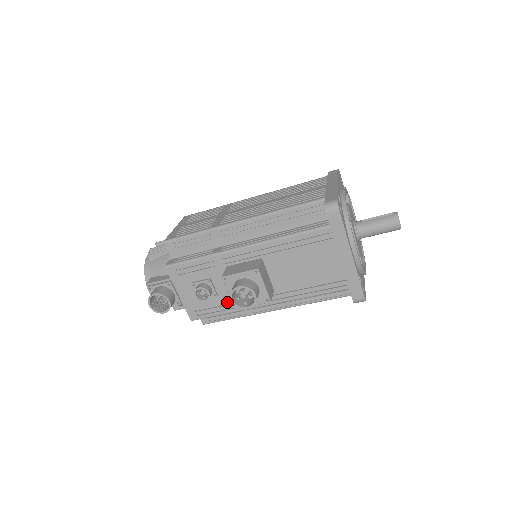
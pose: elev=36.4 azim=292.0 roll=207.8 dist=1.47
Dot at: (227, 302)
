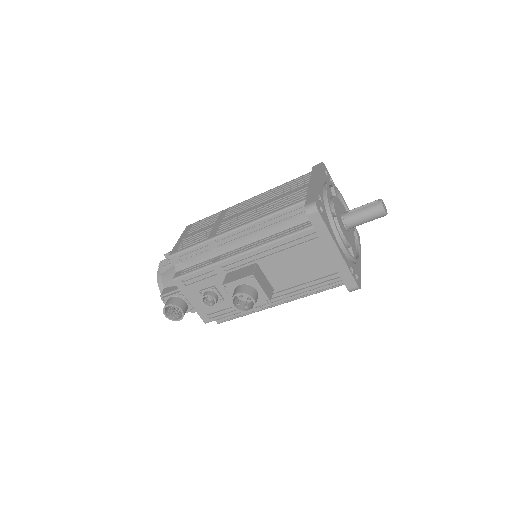
Dot at: occluded
